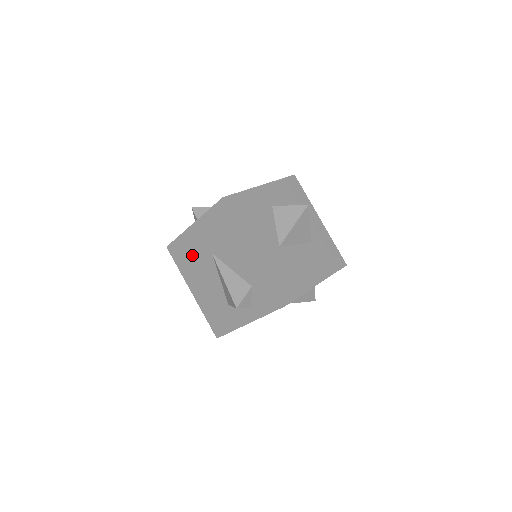
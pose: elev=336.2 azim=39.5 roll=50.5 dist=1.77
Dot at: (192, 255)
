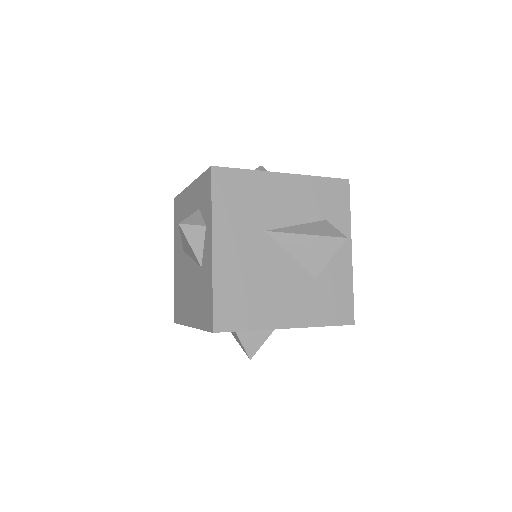
Dot at: (181, 286)
